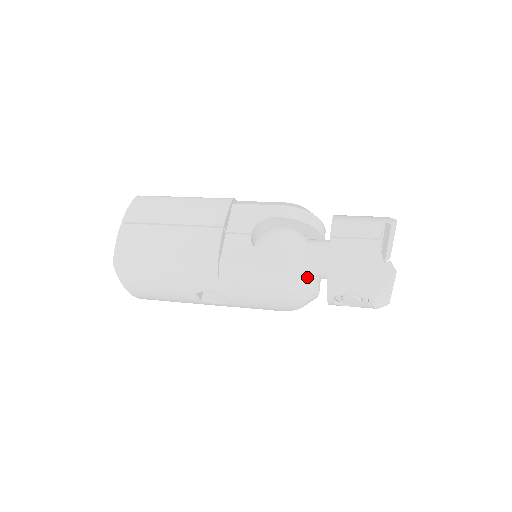
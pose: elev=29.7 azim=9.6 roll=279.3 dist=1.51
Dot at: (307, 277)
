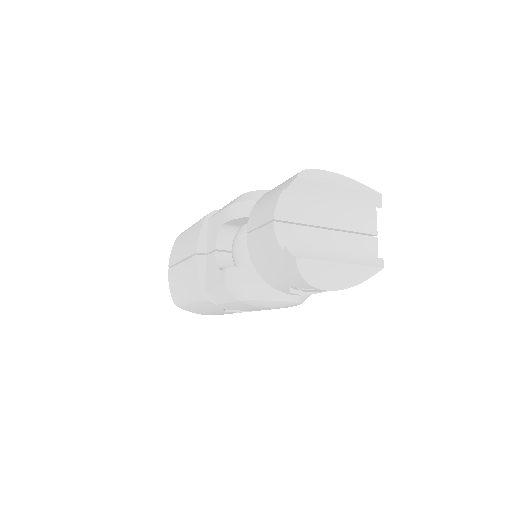
Dot at: (255, 282)
